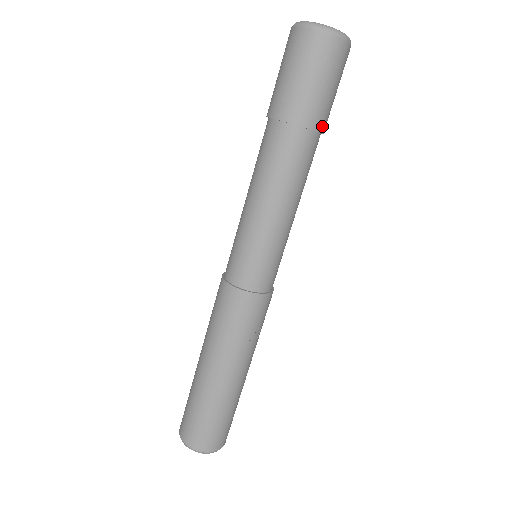
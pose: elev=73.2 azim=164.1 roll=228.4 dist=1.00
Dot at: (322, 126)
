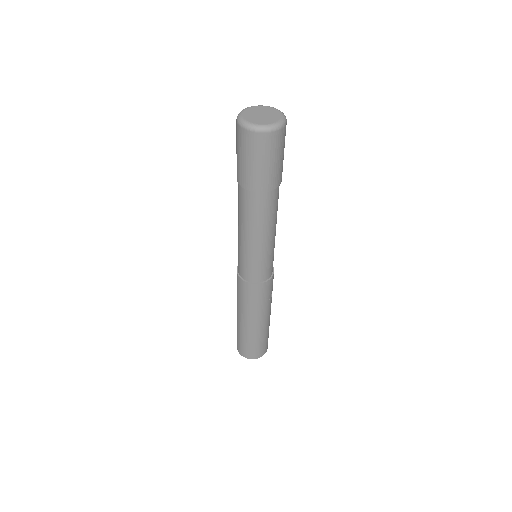
Dot at: (279, 181)
